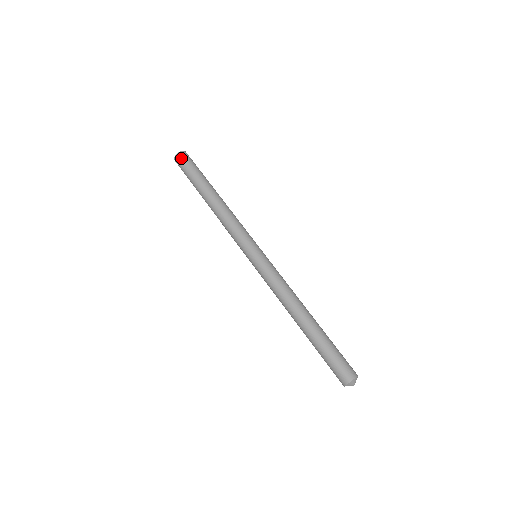
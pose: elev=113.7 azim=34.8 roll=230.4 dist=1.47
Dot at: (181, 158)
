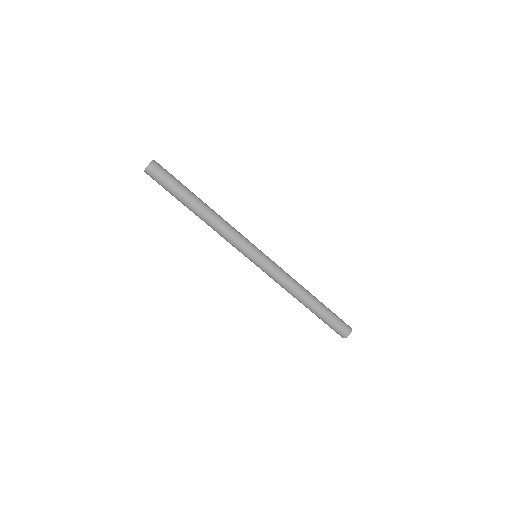
Dot at: (151, 176)
